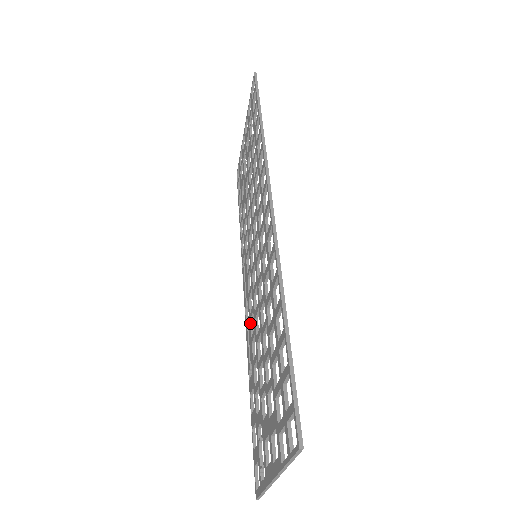
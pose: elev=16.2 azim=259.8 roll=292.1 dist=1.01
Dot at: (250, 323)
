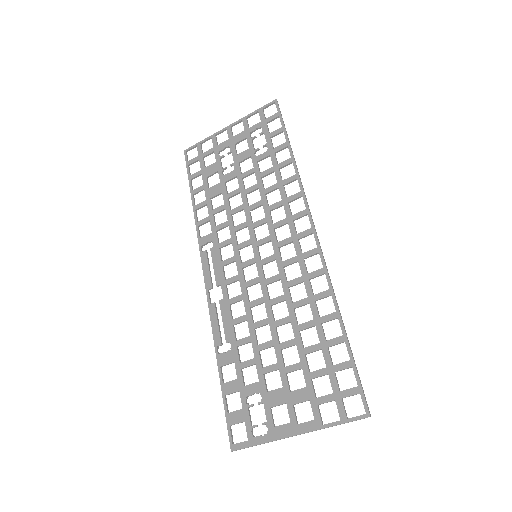
Dot at: (230, 307)
